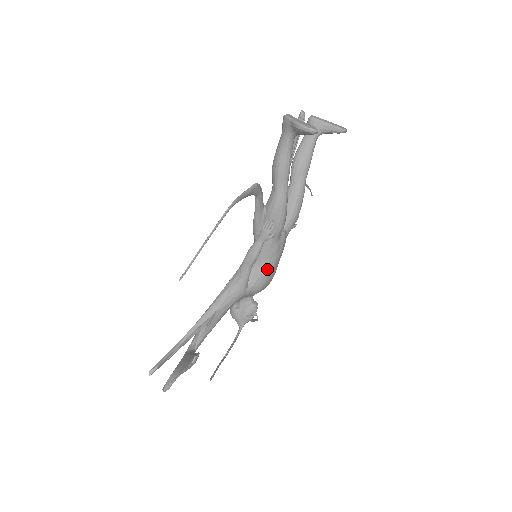
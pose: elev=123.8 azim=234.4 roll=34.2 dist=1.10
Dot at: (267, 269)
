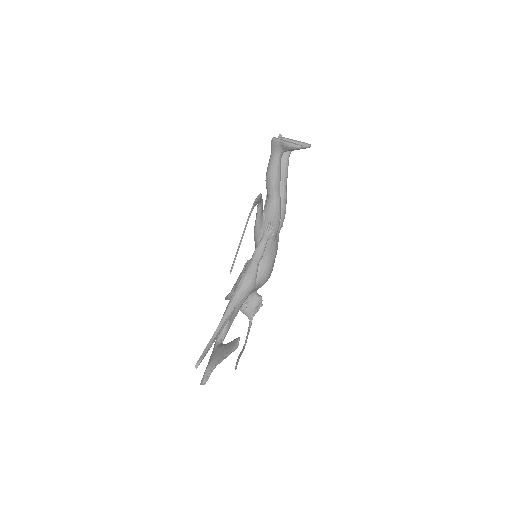
Dot at: (269, 264)
